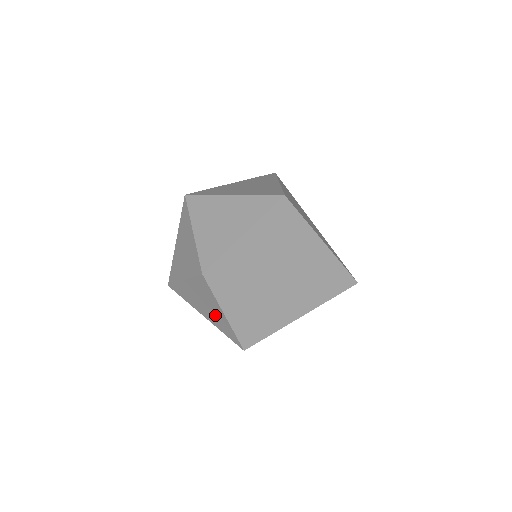
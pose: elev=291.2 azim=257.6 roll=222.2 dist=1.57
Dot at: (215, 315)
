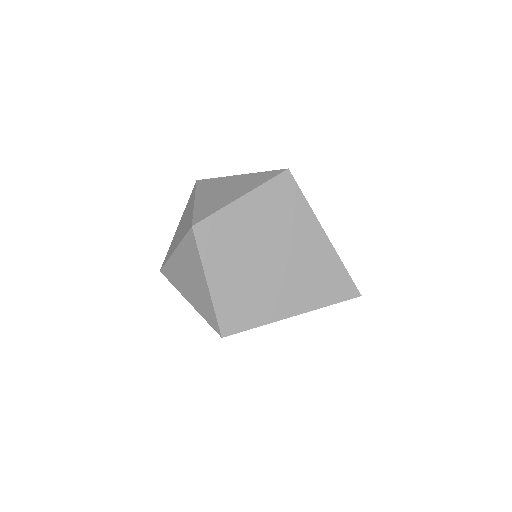
Dot at: (198, 290)
